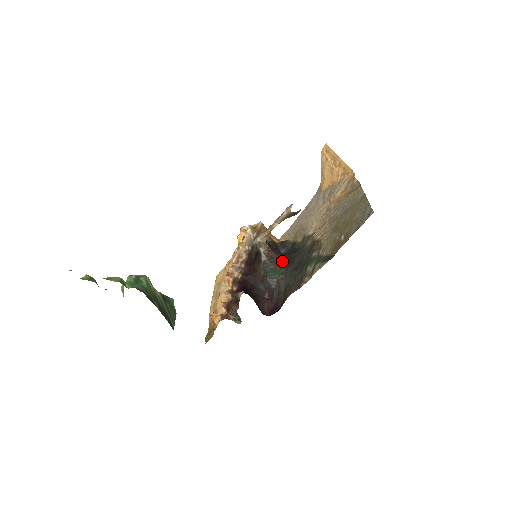
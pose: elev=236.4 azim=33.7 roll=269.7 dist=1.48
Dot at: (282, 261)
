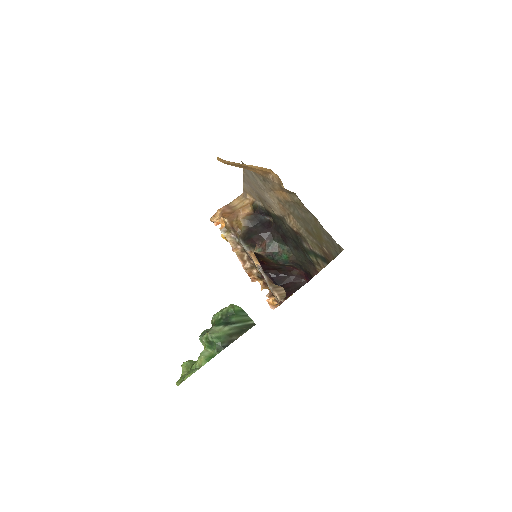
Dot at: (277, 240)
